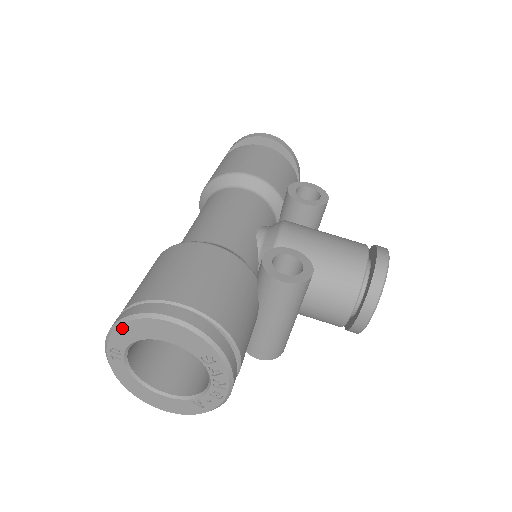
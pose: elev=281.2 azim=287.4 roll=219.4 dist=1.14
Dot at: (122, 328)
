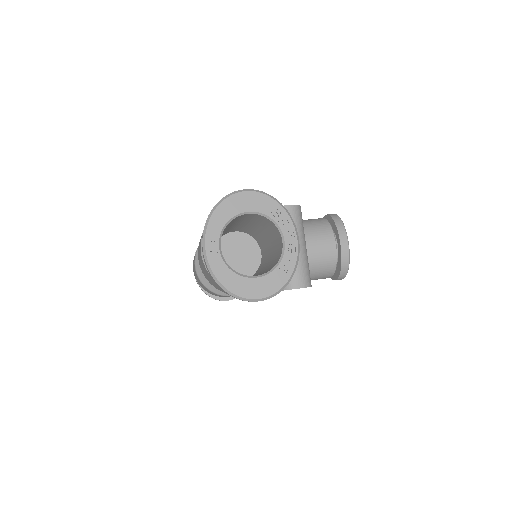
Dot at: (214, 216)
